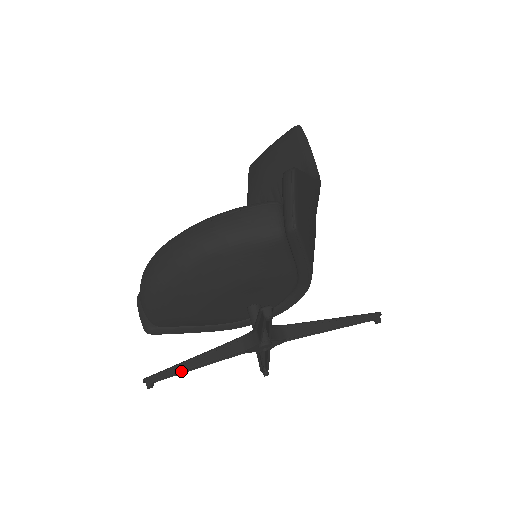
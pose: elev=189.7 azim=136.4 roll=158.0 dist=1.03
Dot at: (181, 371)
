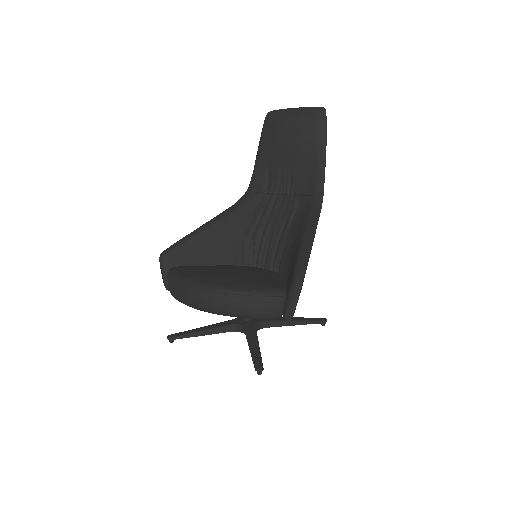
Dot at: occluded
